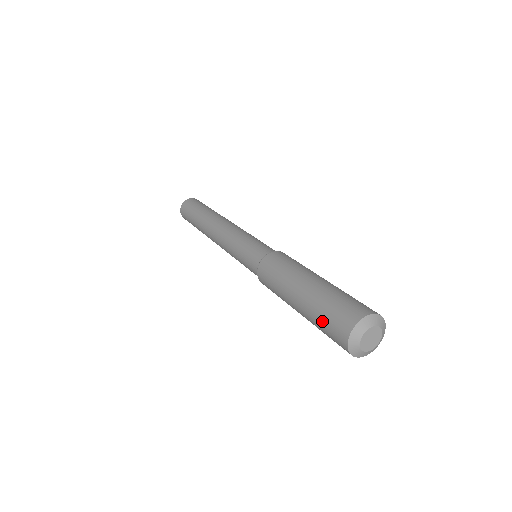
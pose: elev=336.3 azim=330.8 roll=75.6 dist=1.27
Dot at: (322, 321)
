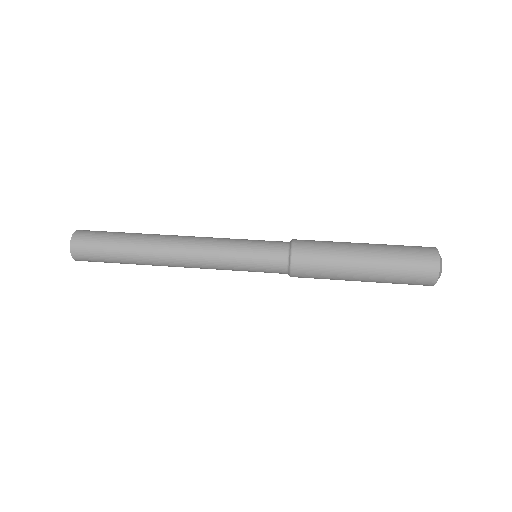
Dot at: occluded
